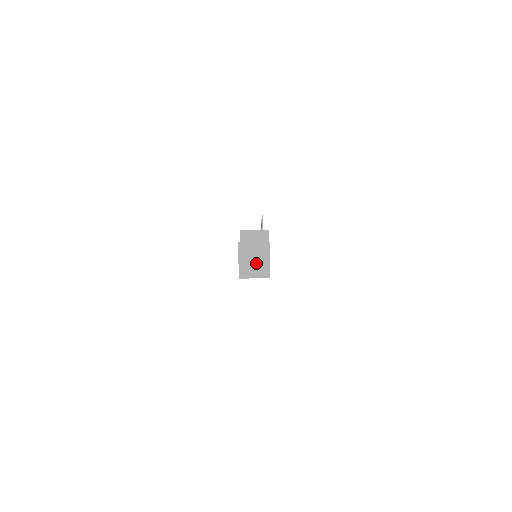
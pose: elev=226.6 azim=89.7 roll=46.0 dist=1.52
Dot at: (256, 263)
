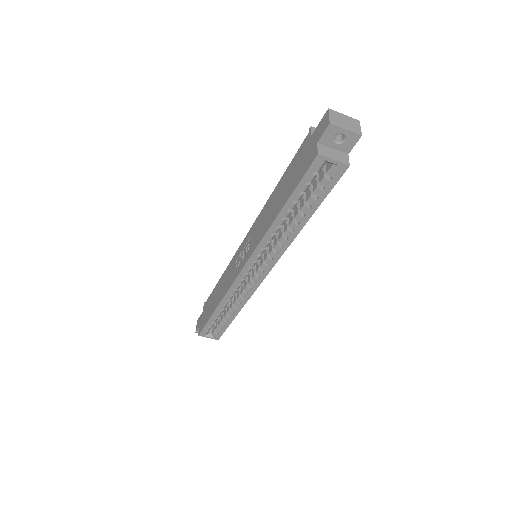
Dot at: (348, 130)
